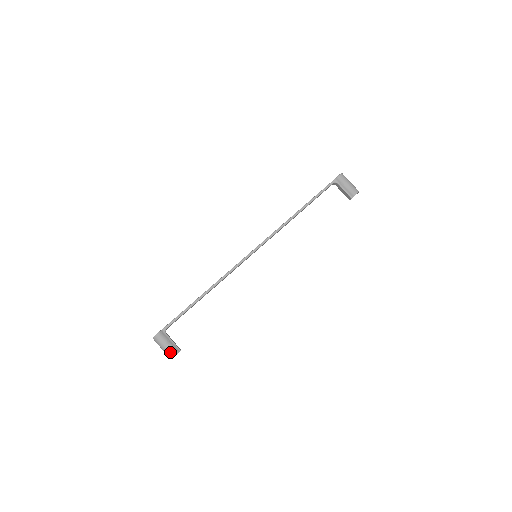
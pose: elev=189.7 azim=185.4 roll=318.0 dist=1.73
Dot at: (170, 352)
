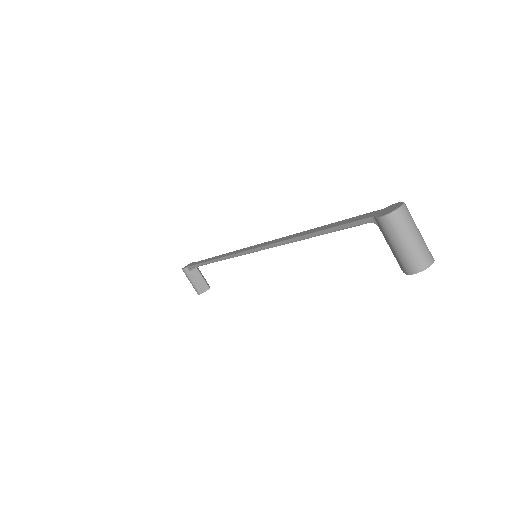
Dot at: (195, 289)
